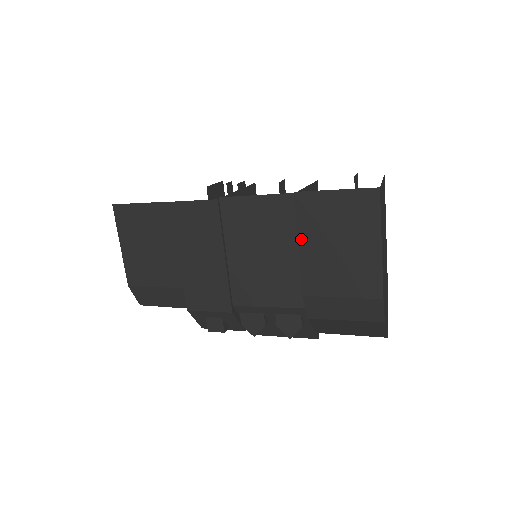
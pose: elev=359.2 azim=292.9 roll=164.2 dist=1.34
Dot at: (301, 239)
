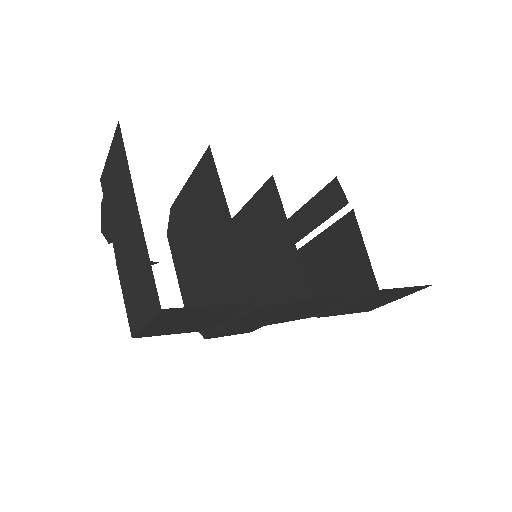
Dot at: (353, 303)
